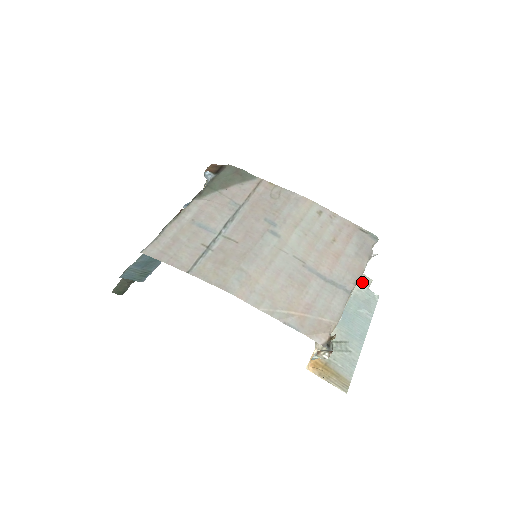
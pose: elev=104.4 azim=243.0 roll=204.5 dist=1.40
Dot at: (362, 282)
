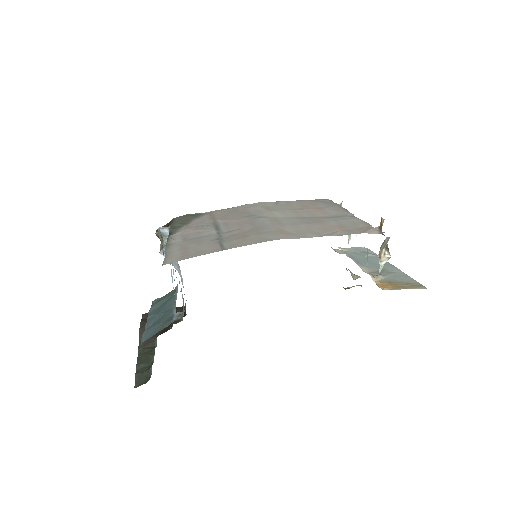
Dot at: occluded
